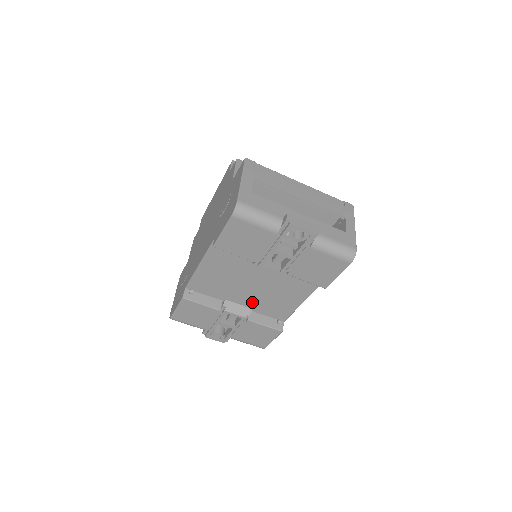
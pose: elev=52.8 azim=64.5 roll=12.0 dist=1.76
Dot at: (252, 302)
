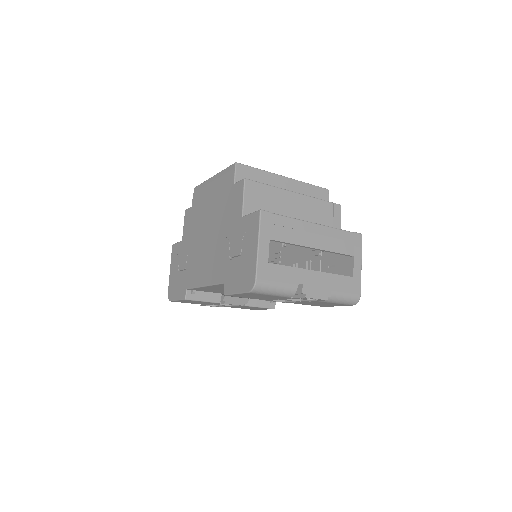
Dot at: occluded
